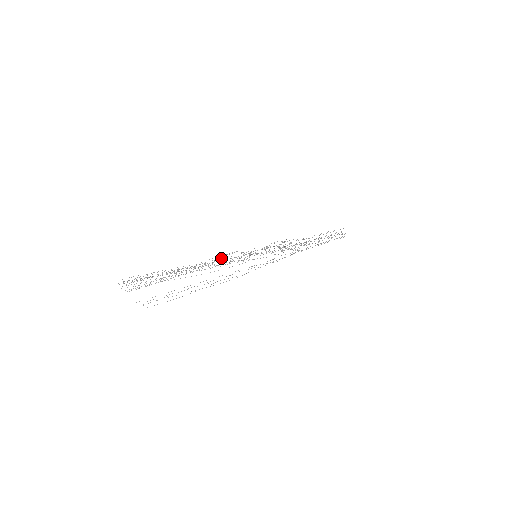
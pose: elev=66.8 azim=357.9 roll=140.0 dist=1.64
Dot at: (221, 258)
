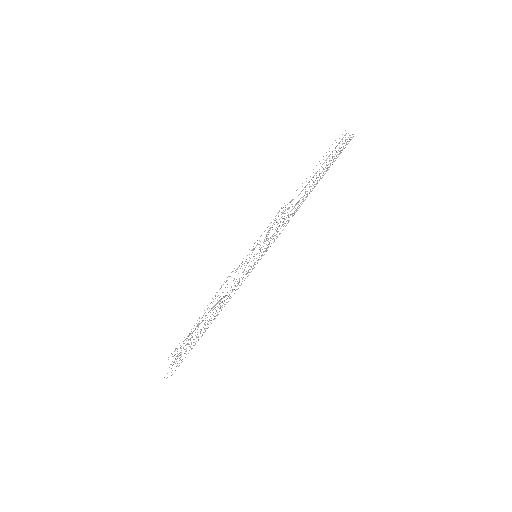
Dot at: occluded
